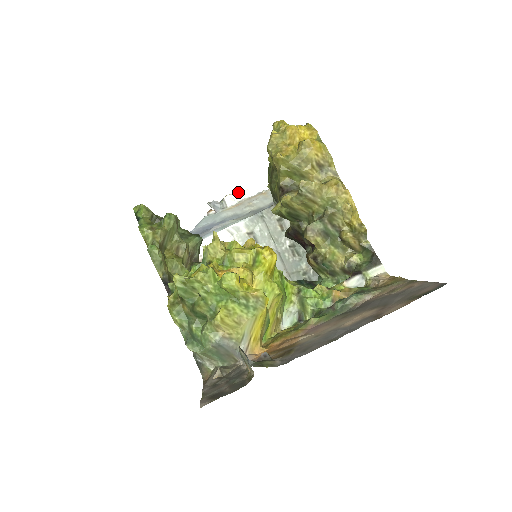
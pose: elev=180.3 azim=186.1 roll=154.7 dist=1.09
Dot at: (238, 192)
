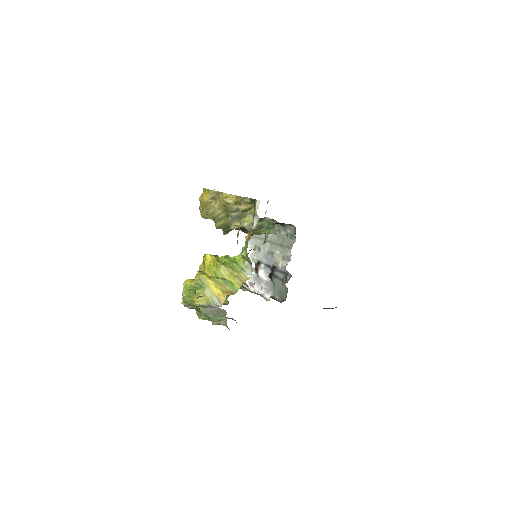
Dot at: occluded
